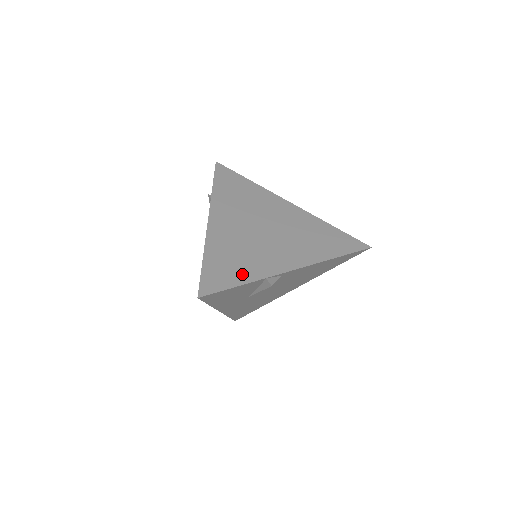
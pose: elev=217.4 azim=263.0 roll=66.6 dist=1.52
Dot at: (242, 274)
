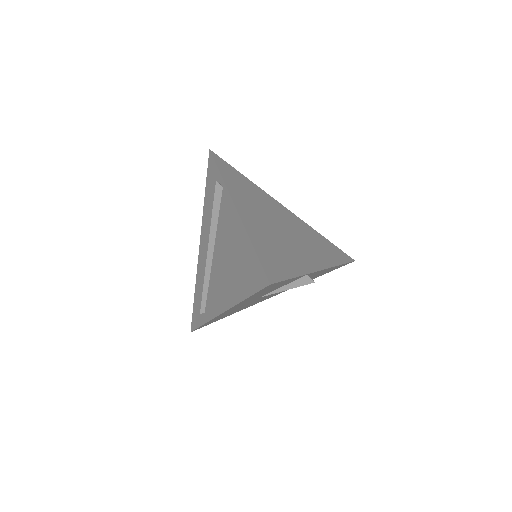
Dot at: (290, 266)
